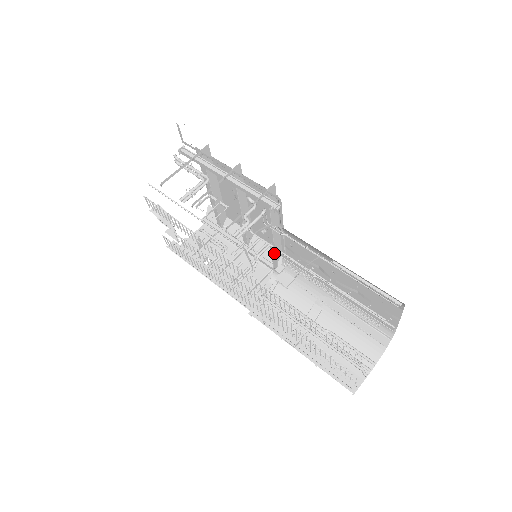
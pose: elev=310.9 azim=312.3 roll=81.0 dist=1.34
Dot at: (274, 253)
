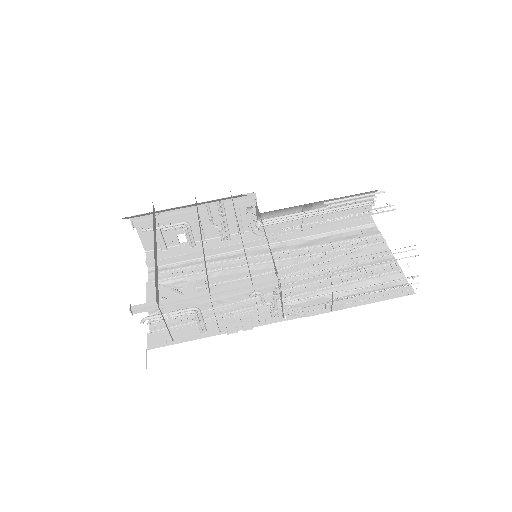
Dot at: occluded
